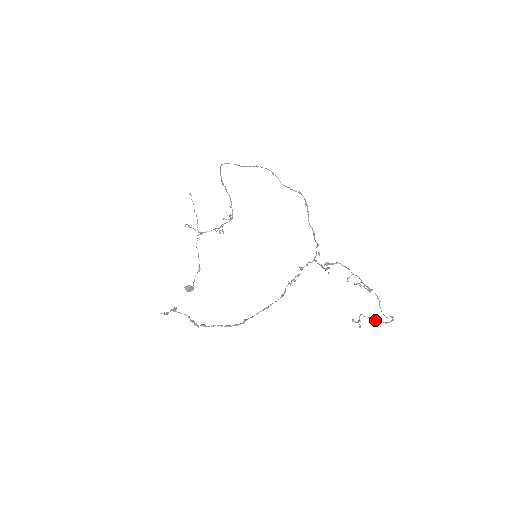
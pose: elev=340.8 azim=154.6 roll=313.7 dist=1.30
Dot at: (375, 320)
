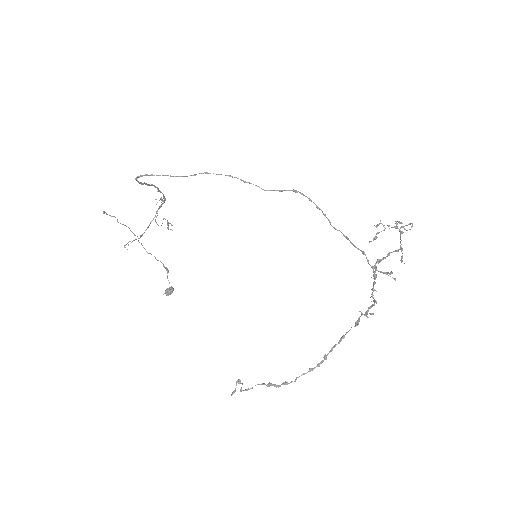
Dot at: occluded
